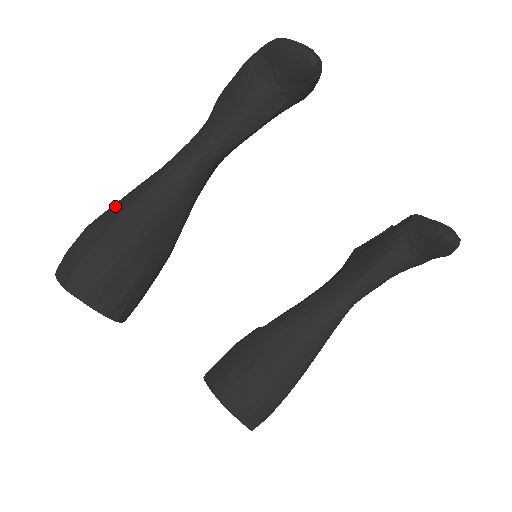
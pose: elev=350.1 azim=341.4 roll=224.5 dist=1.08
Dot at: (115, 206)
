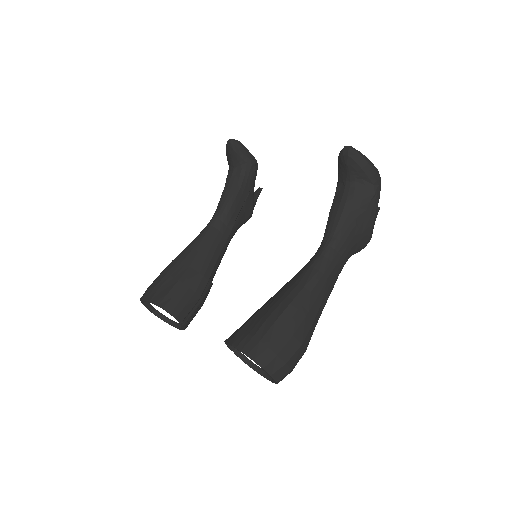
Dot at: occluded
